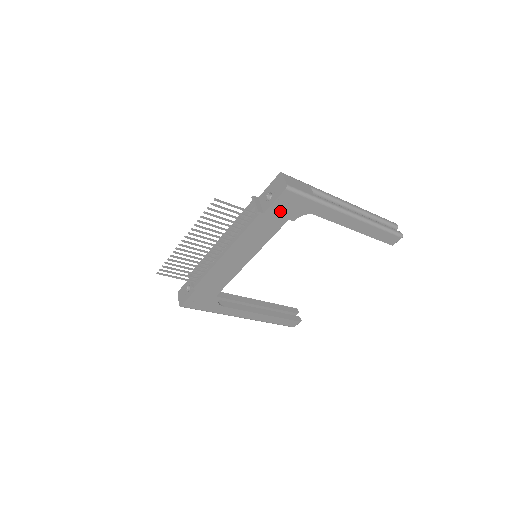
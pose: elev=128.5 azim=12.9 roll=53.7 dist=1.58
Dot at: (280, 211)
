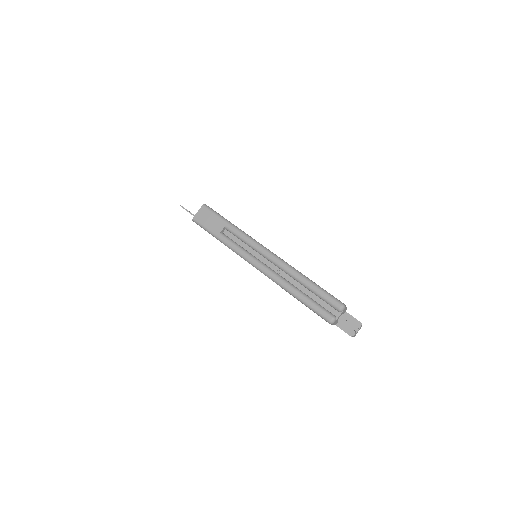
Dot at: occluded
